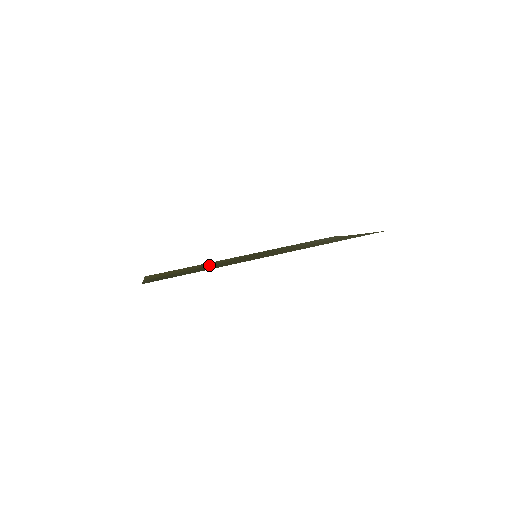
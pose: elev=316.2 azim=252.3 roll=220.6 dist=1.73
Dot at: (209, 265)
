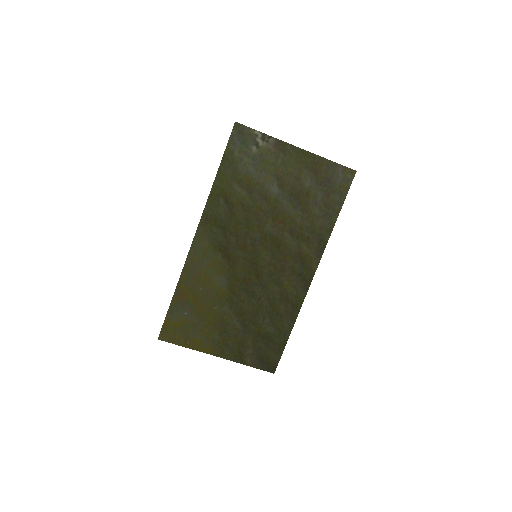
Dot at: (224, 294)
